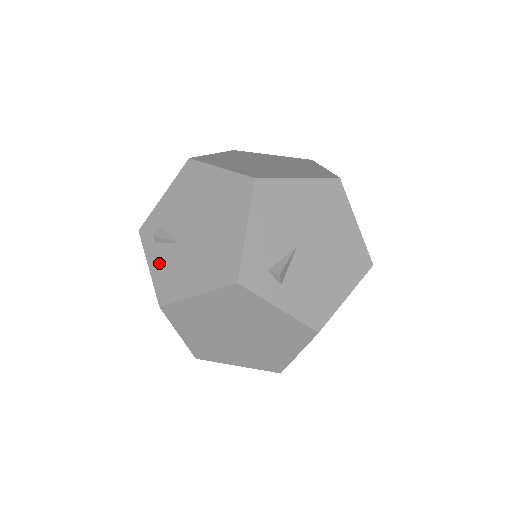
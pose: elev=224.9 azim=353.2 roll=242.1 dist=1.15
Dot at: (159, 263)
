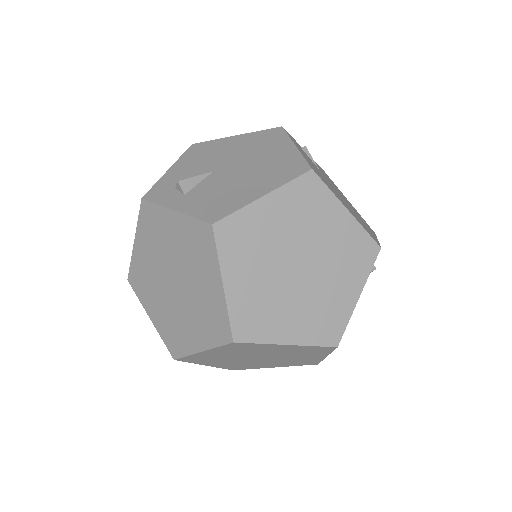
Dot at: occluded
